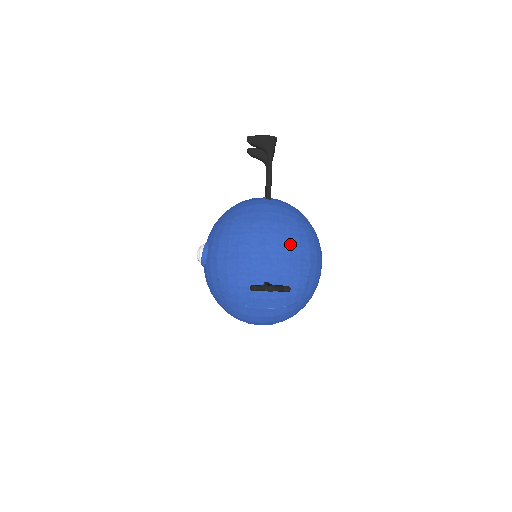
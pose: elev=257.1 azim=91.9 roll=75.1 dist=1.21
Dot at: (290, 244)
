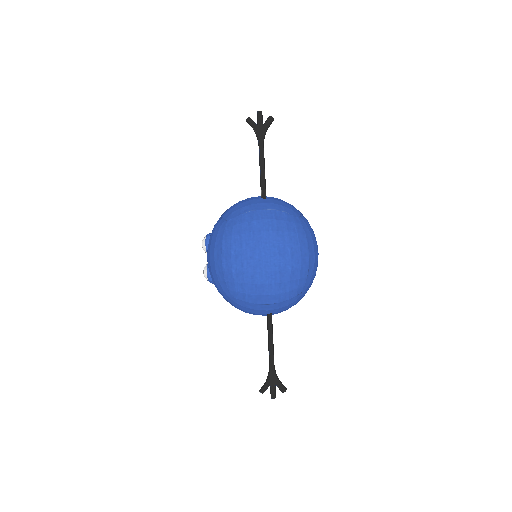
Dot at: occluded
